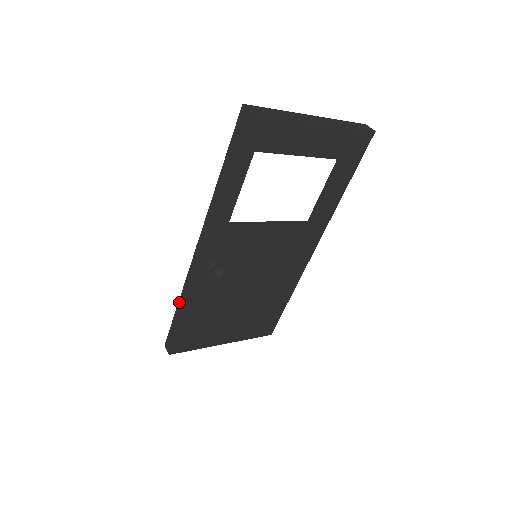
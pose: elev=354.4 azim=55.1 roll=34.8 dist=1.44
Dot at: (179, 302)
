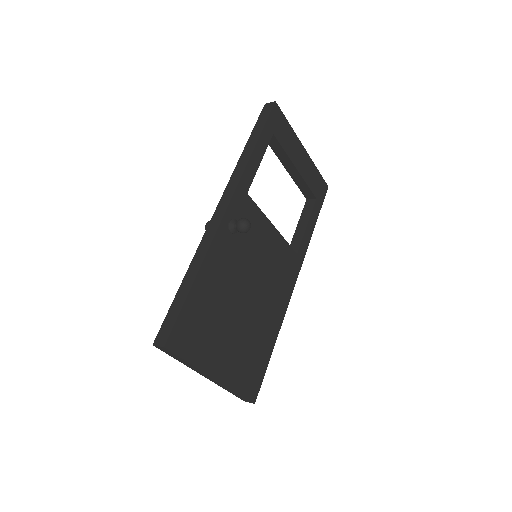
Dot at: (187, 272)
